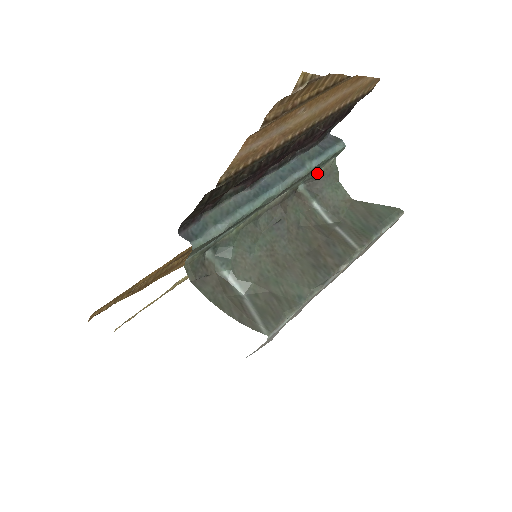
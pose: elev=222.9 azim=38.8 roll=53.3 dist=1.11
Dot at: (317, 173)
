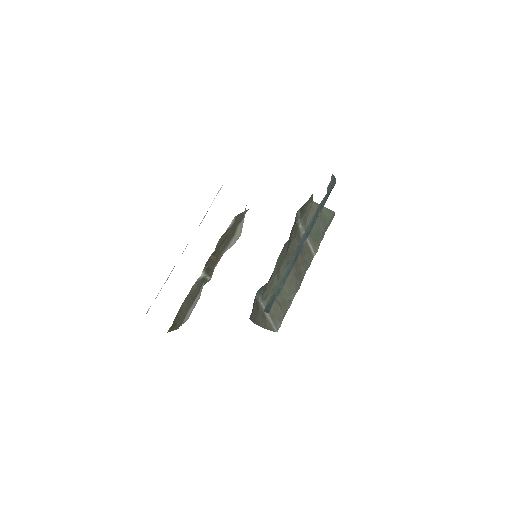
Dot at: occluded
